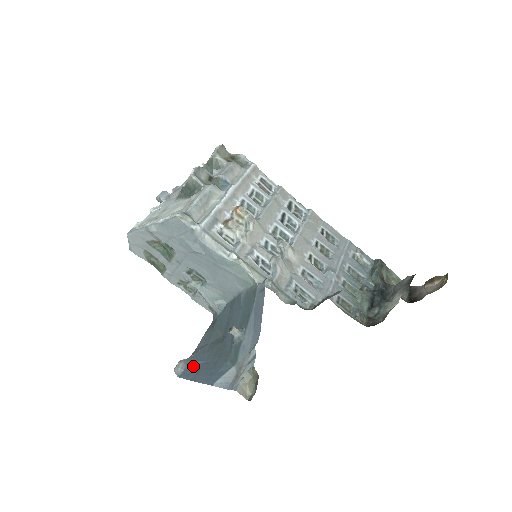
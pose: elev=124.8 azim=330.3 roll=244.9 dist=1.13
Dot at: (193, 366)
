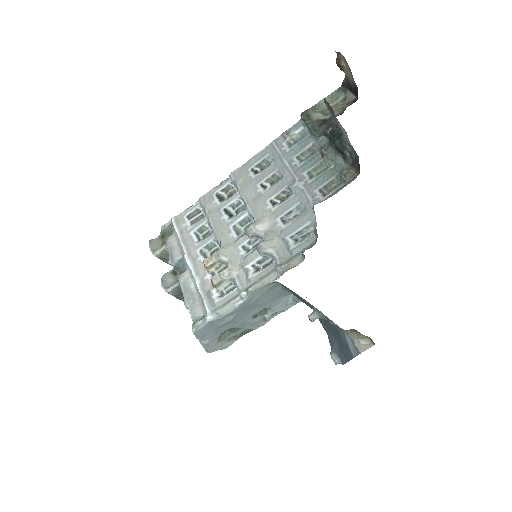
Dot at: (337, 350)
